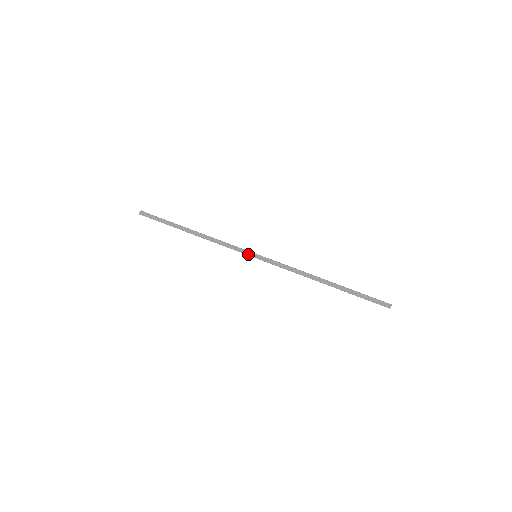
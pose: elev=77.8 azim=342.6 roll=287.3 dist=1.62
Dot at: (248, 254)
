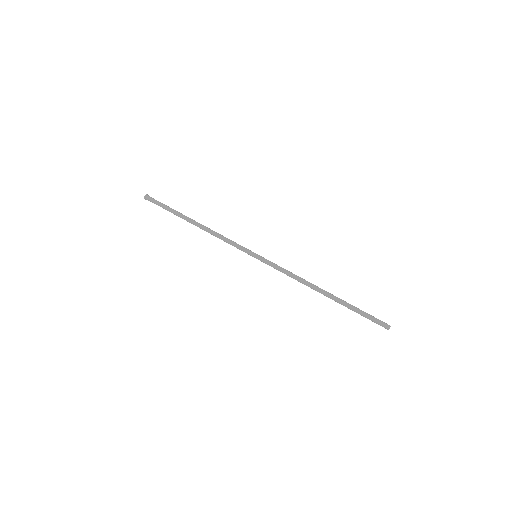
Dot at: (248, 253)
